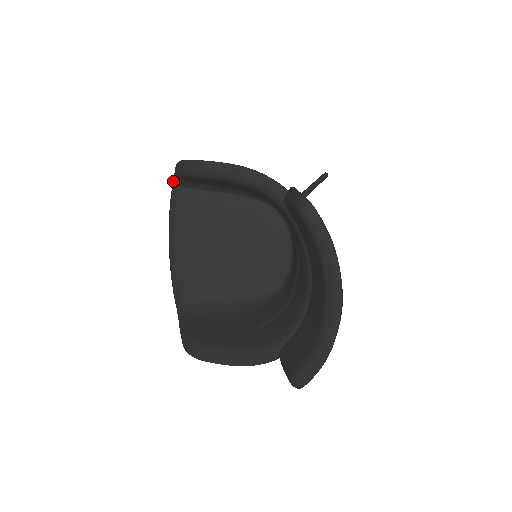
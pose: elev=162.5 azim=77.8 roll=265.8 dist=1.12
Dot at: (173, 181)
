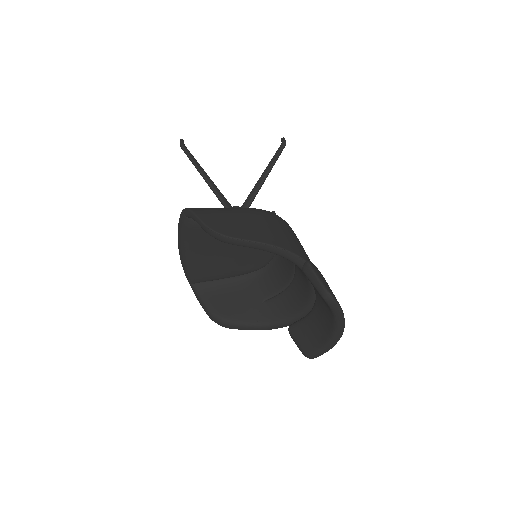
Dot at: (184, 214)
